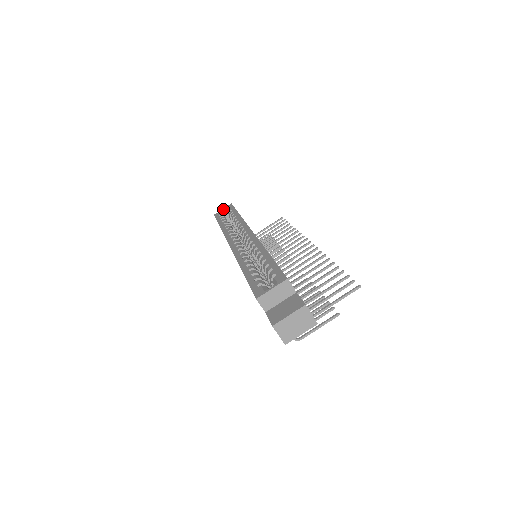
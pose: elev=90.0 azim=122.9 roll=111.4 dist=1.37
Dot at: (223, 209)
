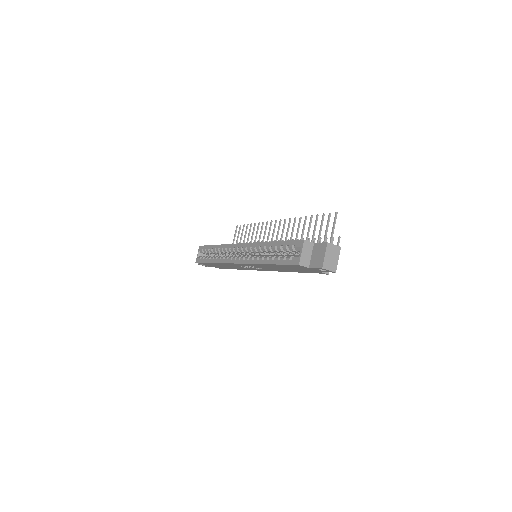
Dot at: (198, 254)
